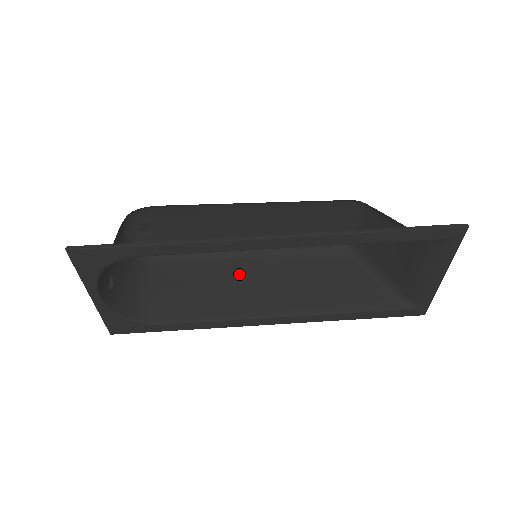
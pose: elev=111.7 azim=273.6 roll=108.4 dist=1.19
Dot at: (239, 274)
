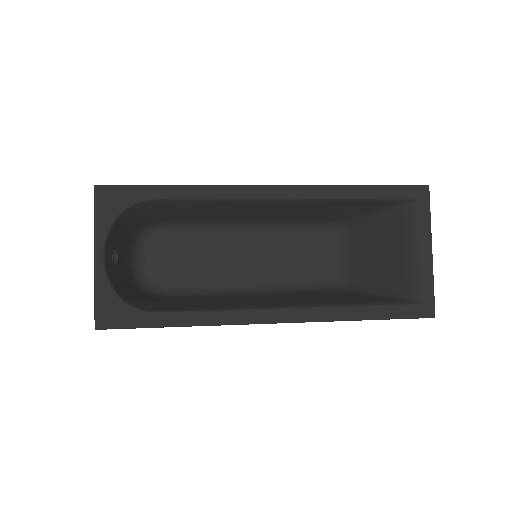
Dot at: (239, 298)
